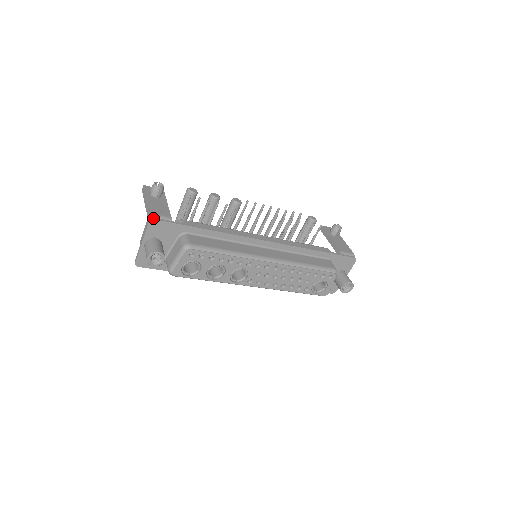
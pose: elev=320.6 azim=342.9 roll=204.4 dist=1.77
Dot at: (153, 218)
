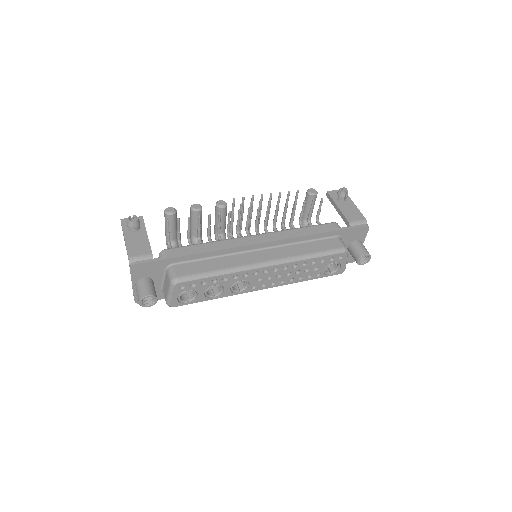
Dot at: (132, 263)
